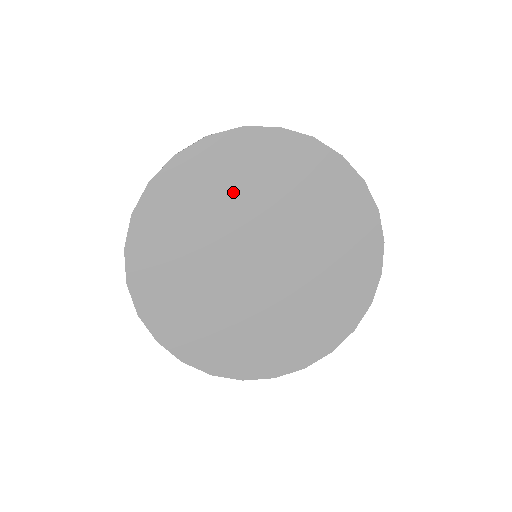
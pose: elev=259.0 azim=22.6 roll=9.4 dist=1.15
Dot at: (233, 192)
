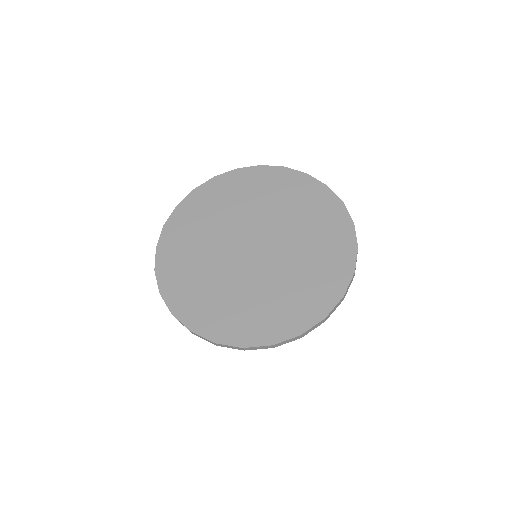
Dot at: (201, 233)
